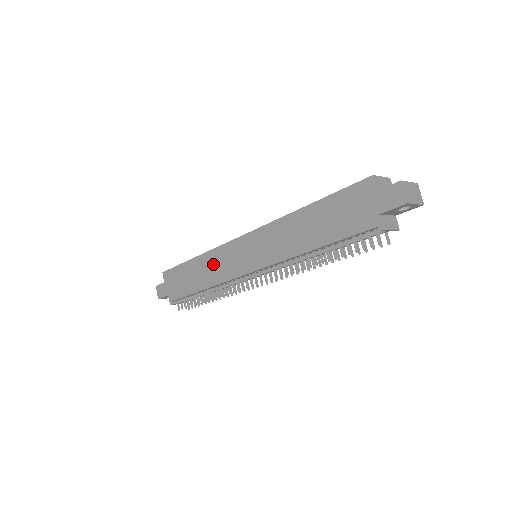
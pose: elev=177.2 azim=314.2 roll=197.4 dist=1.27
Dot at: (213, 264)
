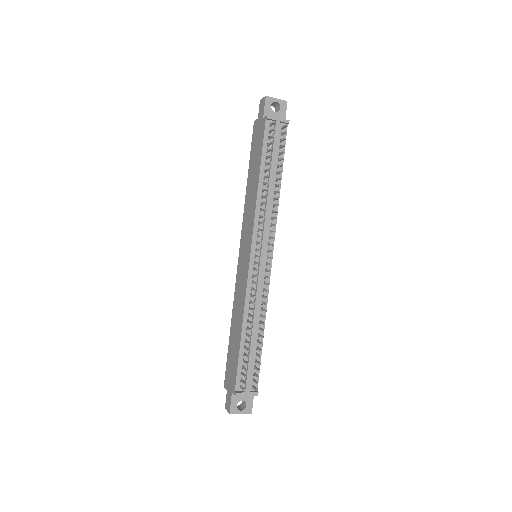
Dot at: (238, 302)
